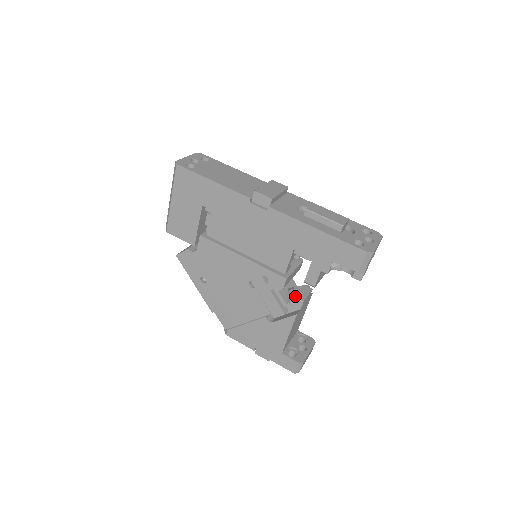
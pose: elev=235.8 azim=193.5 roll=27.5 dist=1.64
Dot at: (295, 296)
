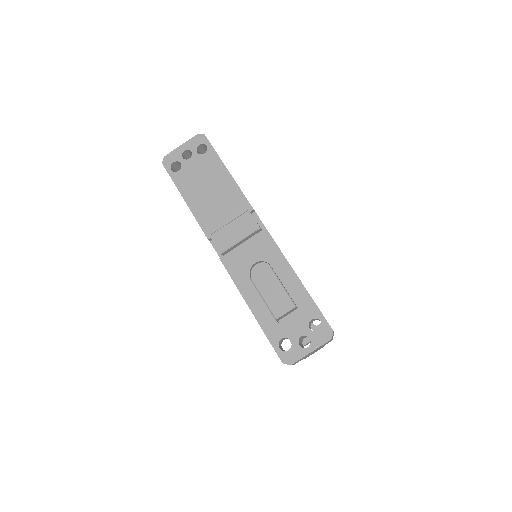
Dot at: occluded
